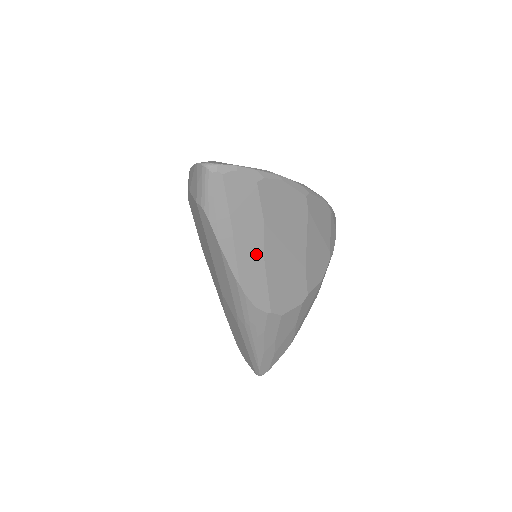
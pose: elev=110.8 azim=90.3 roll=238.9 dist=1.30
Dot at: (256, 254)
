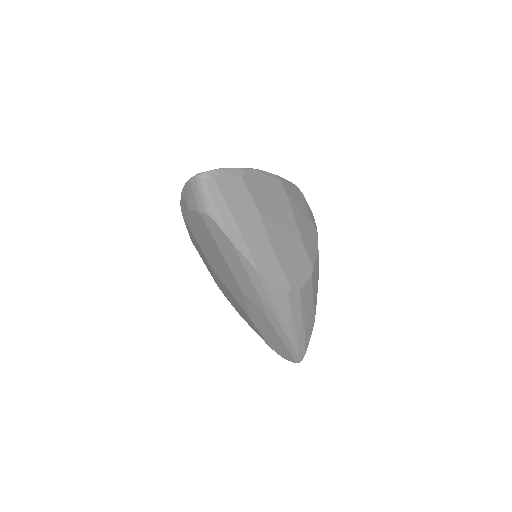
Dot at: (262, 239)
